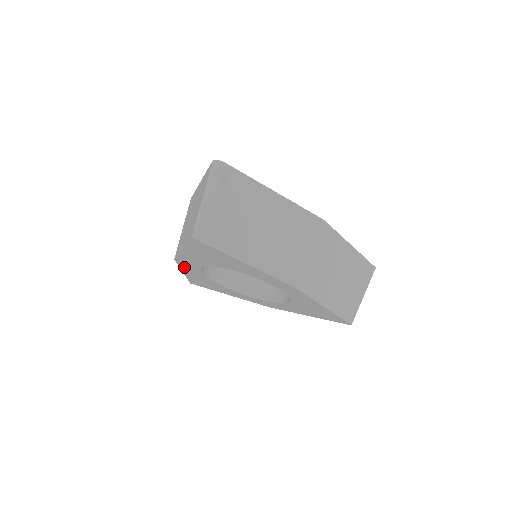
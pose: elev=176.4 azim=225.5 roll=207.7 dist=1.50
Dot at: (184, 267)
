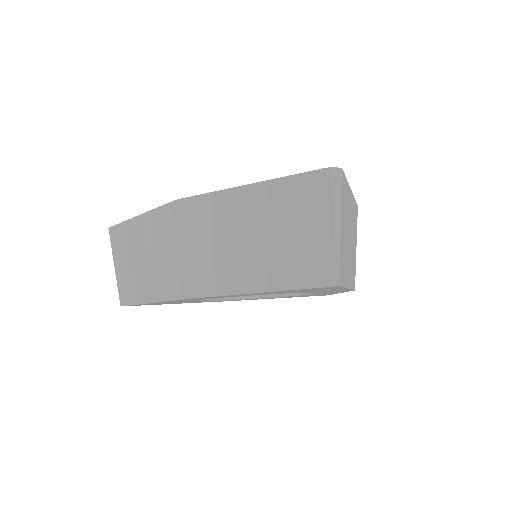
Dot at: (179, 300)
